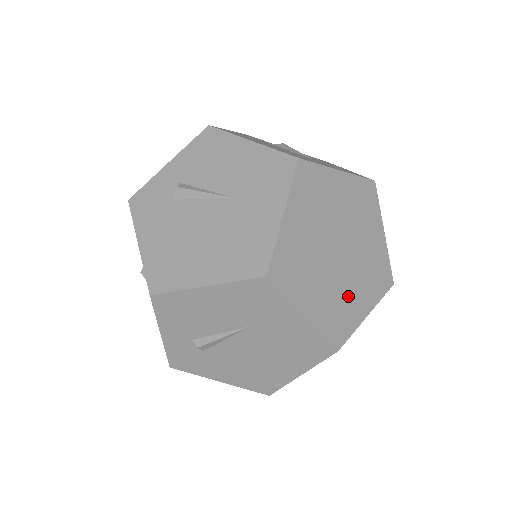
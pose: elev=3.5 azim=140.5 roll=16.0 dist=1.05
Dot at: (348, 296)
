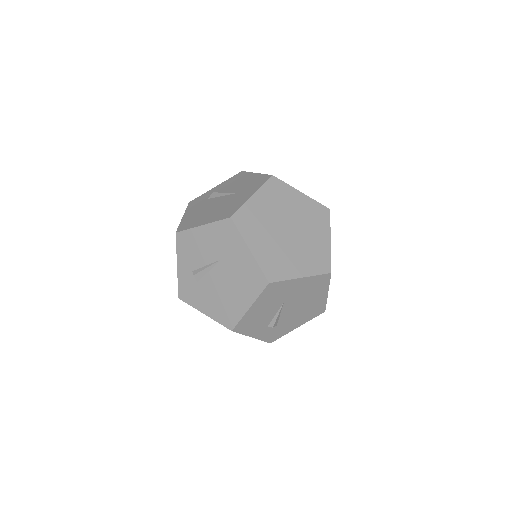
Dot at: (313, 244)
